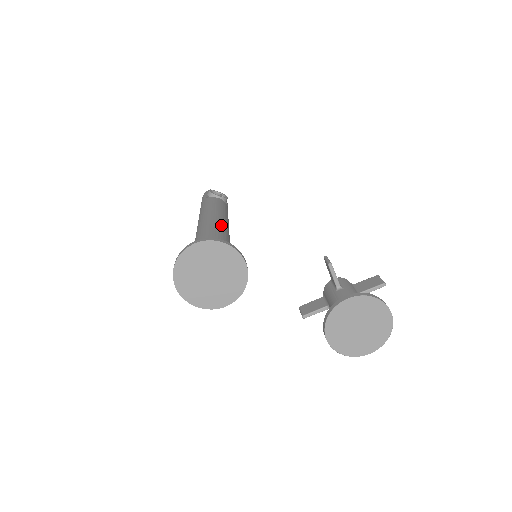
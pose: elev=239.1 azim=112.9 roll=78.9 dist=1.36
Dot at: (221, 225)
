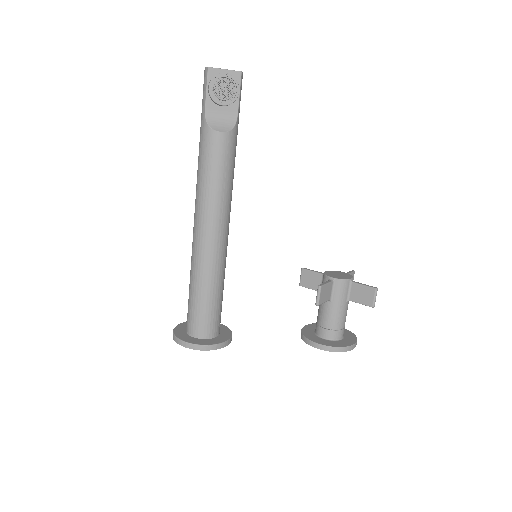
Dot at: (214, 254)
